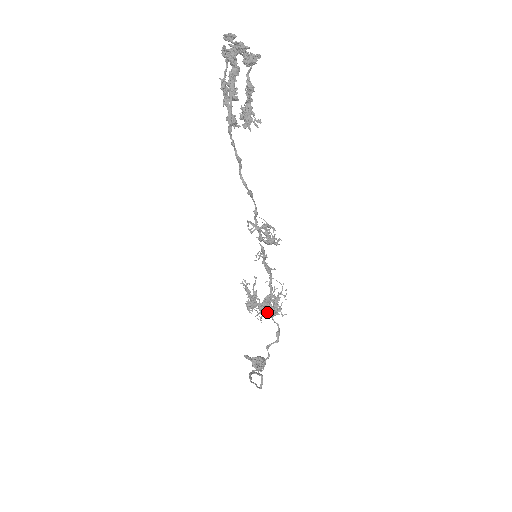
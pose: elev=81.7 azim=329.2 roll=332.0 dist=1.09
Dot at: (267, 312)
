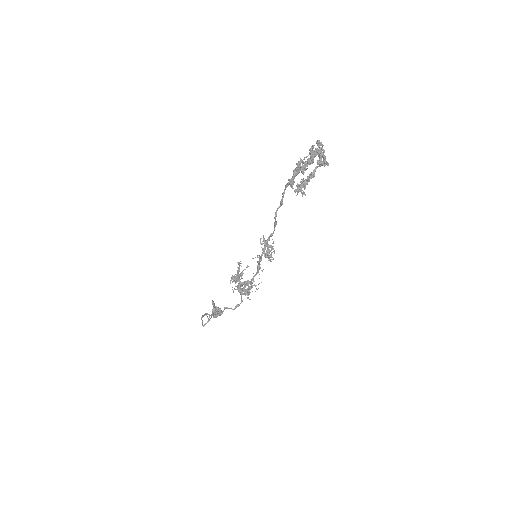
Dot at: (240, 289)
